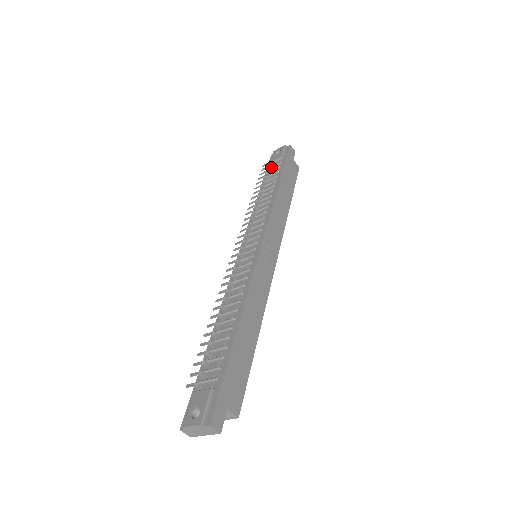
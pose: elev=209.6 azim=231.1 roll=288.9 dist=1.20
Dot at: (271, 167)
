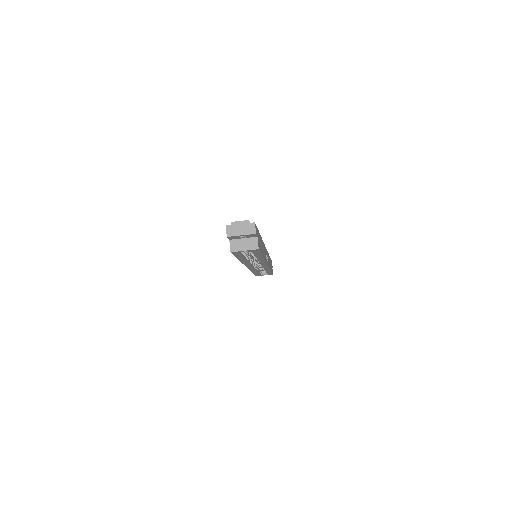
Dot at: occluded
